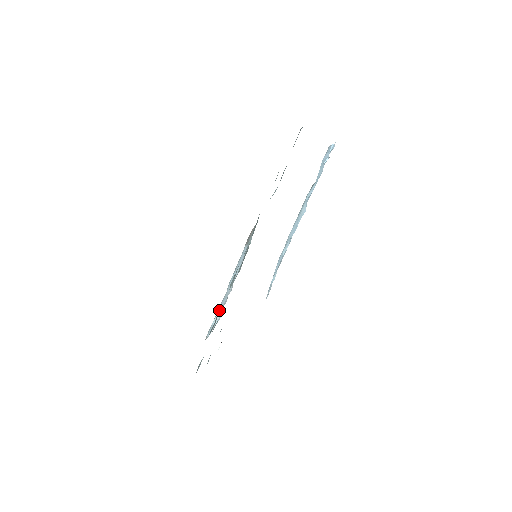
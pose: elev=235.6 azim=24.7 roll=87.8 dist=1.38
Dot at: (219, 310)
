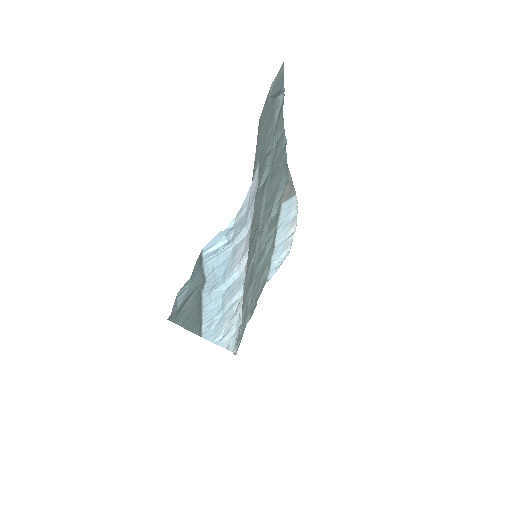
Dot at: (275, 258)
